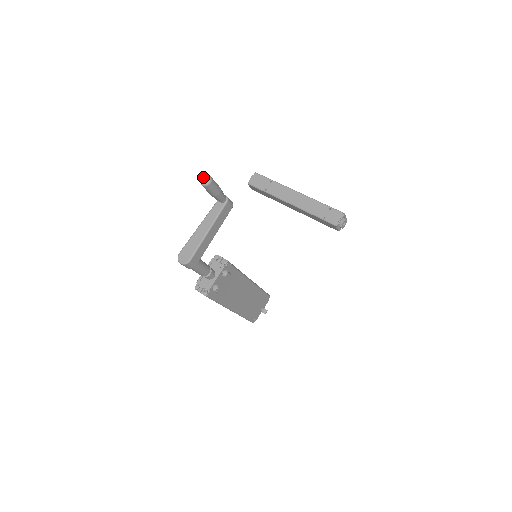
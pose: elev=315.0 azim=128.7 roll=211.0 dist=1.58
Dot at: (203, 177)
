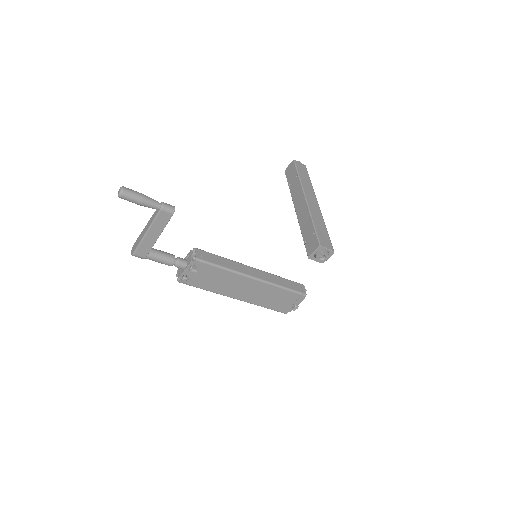
Dot at: occluded
